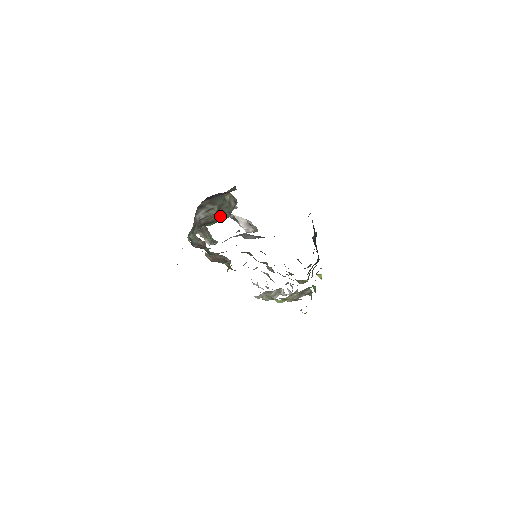
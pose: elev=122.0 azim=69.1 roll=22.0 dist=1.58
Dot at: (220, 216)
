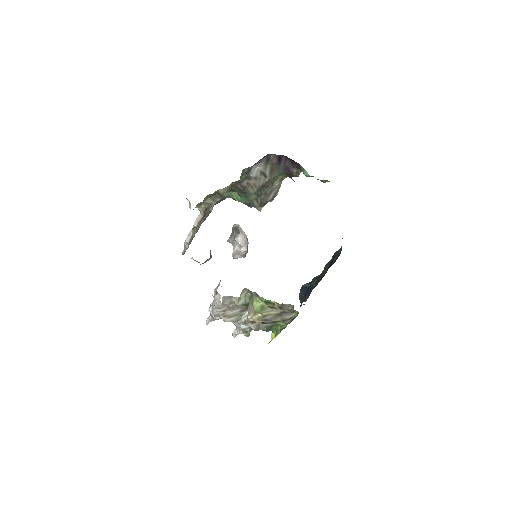
Dot at: (255, 196)
